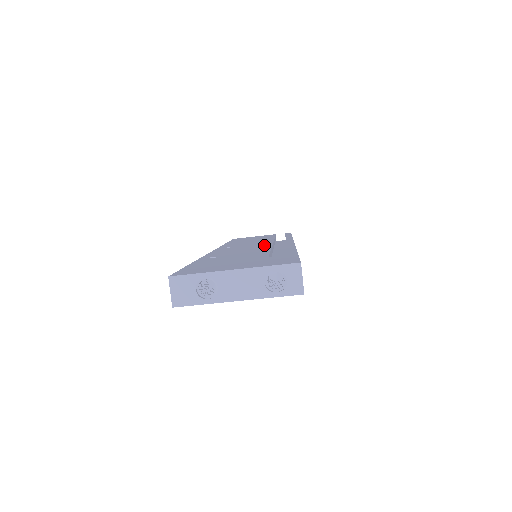
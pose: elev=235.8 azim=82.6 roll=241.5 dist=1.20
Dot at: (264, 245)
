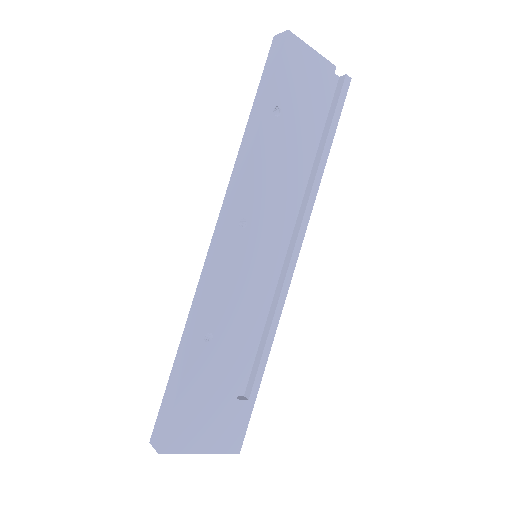
Dot at: (269, 266)
